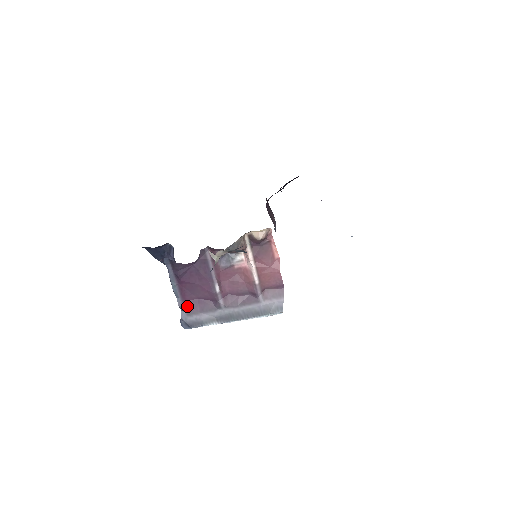
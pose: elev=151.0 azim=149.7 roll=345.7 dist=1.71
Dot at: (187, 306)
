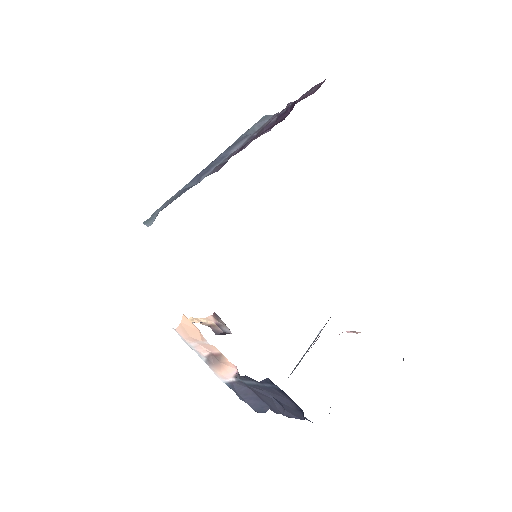
Dot at: occluded
